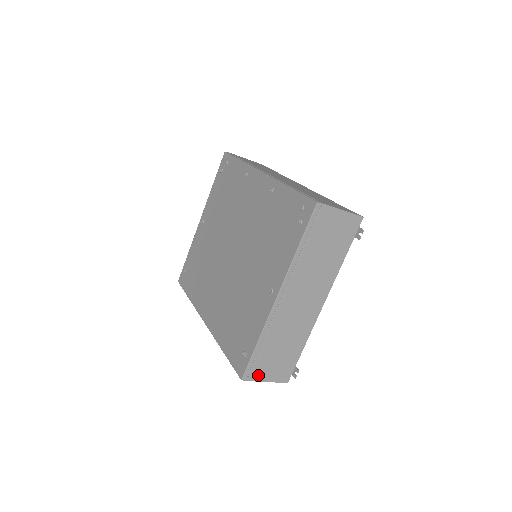
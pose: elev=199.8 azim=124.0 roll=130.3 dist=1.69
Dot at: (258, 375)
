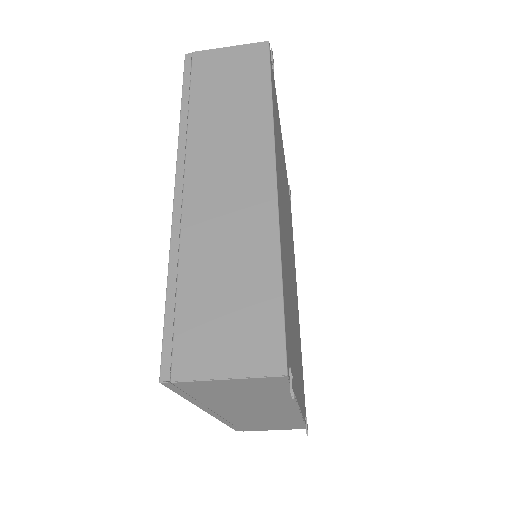
Dot at: (255, 429)
